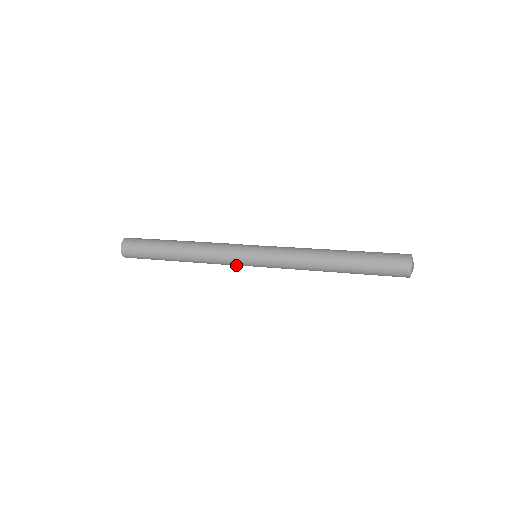
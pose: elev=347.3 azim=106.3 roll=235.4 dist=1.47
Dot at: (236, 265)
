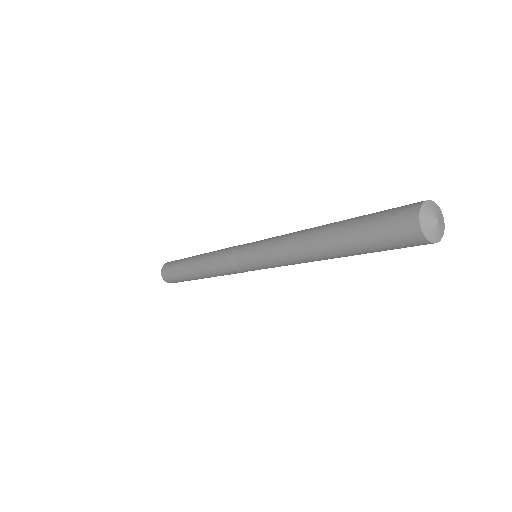
Dot at: (242, 272)
